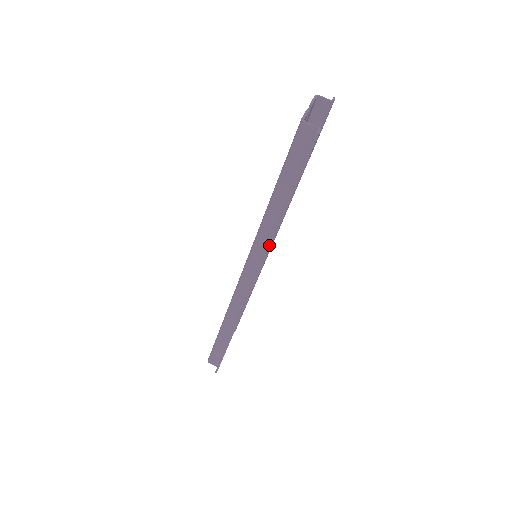
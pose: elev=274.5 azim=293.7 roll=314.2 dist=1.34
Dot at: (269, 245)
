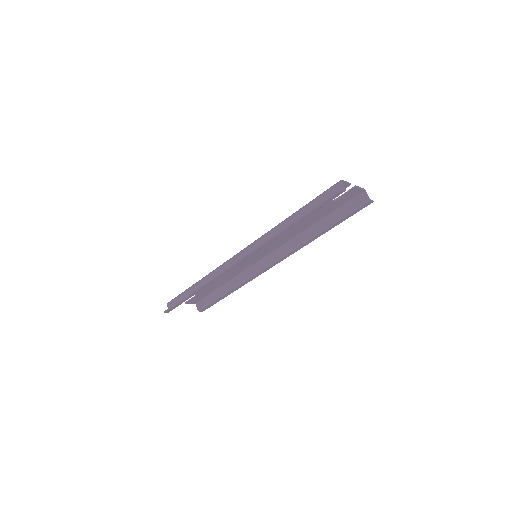
Dot at: (267, 240)
